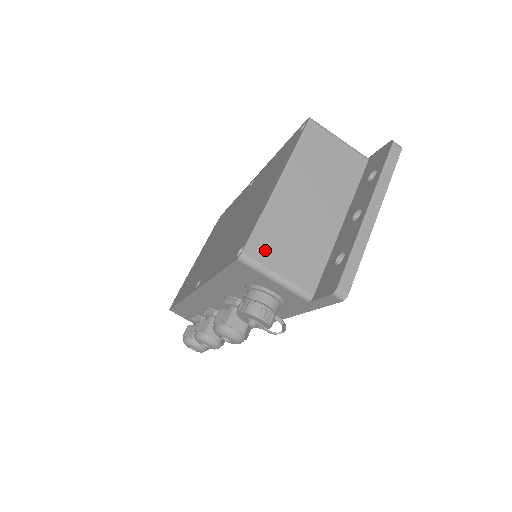
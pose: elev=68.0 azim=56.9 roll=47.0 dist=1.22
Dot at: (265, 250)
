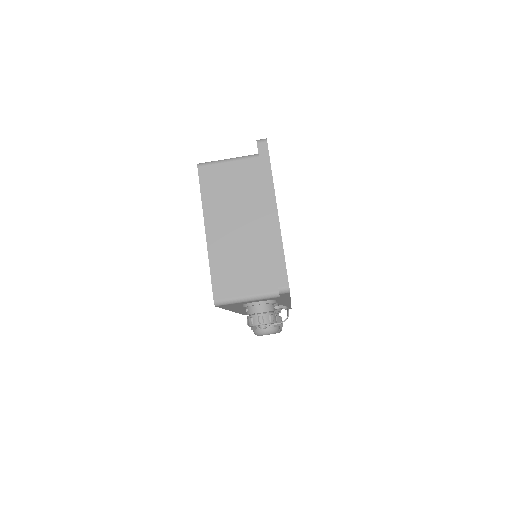
Dot at: (227, 287)
